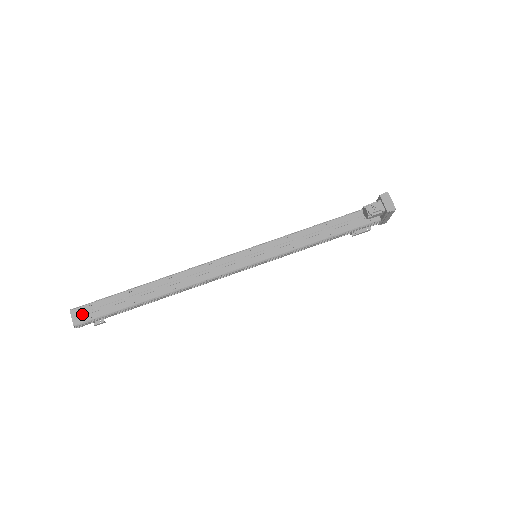
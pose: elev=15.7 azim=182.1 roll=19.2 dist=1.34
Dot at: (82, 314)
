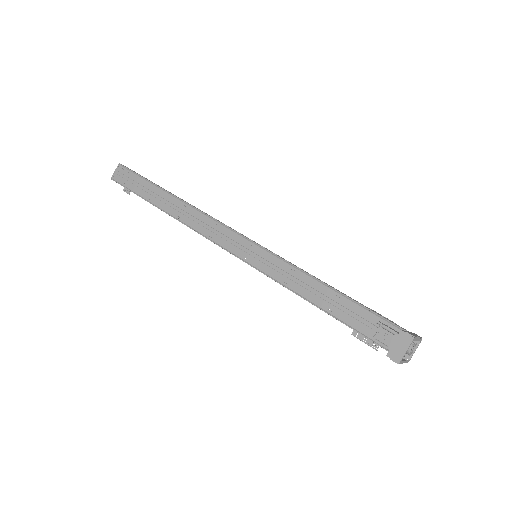
Dot at: (122, 174)
